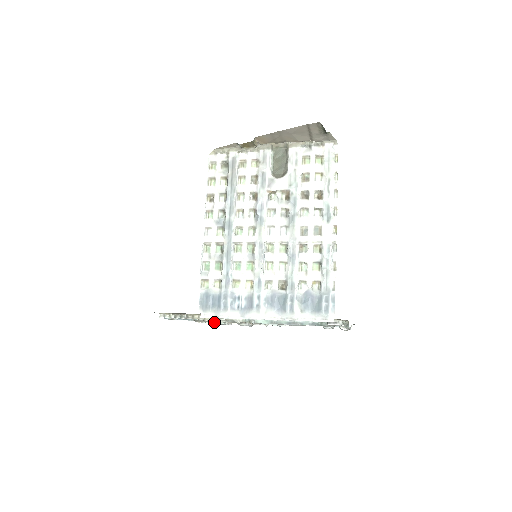
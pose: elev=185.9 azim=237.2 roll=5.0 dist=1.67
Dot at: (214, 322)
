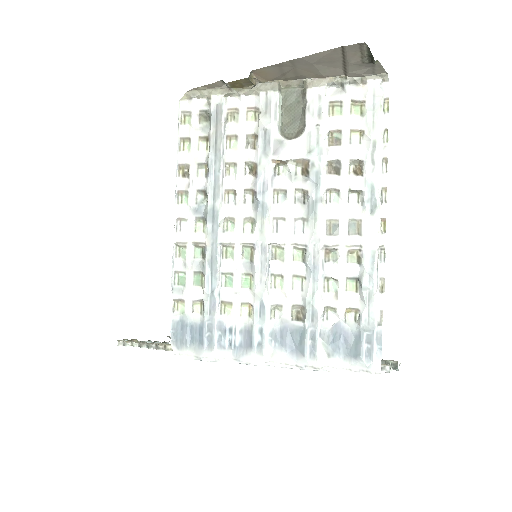
Dot at: occluded
